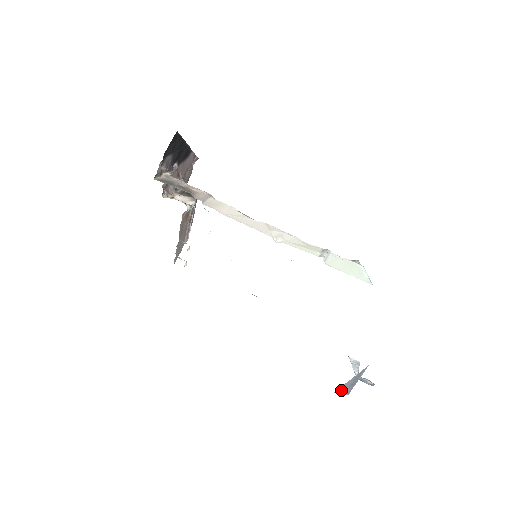
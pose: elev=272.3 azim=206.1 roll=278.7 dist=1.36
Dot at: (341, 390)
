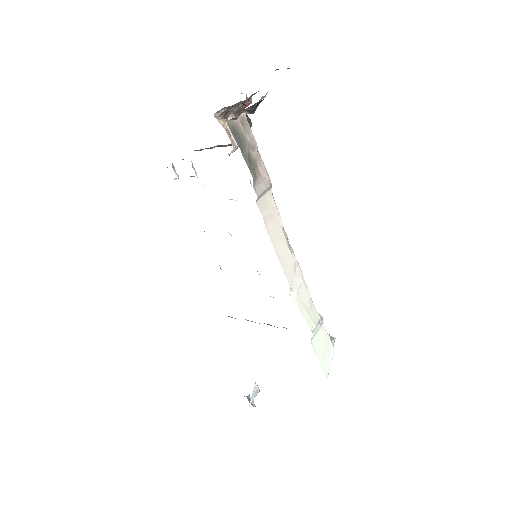
Dot at: occluded
